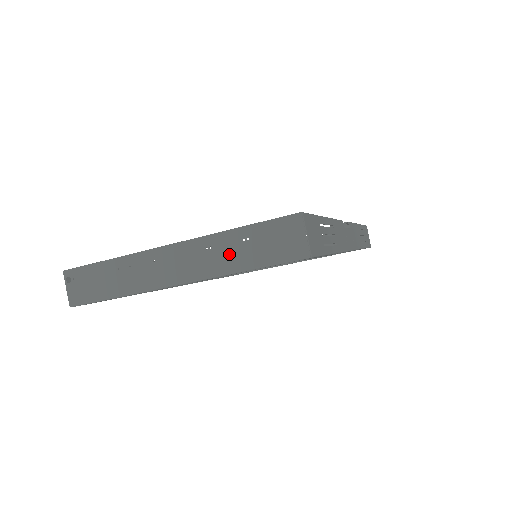
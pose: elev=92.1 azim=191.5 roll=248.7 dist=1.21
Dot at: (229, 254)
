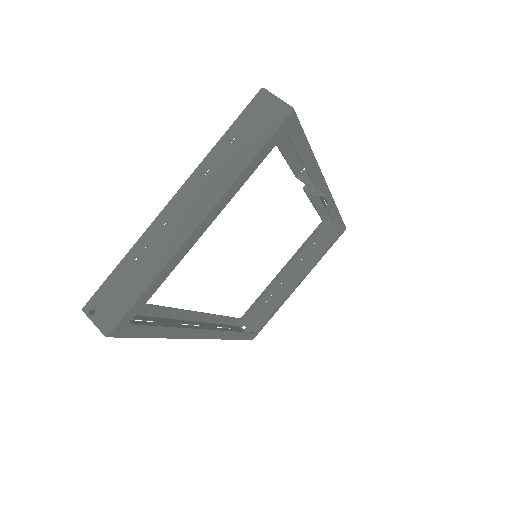
Dot at: (227, 162)
